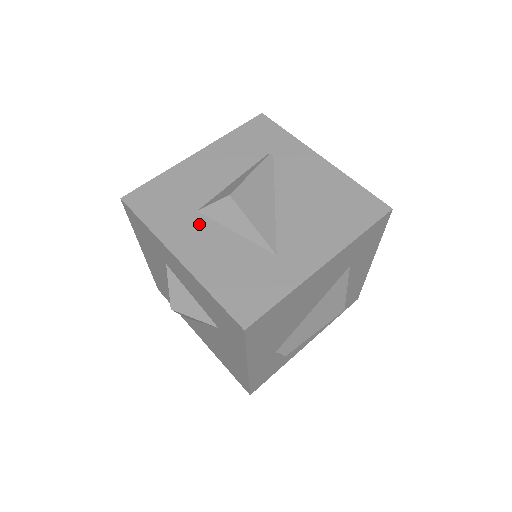
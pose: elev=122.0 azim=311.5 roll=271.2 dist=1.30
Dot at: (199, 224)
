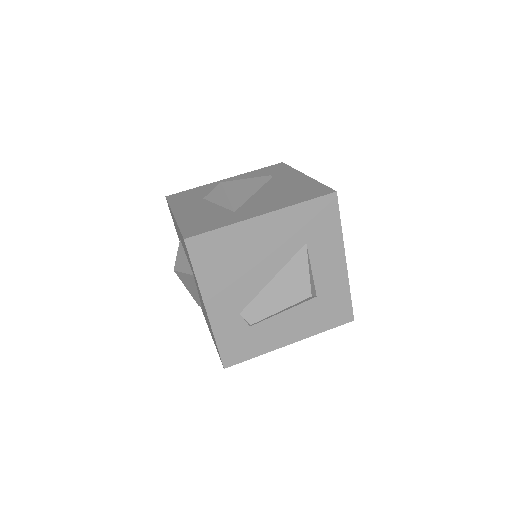
Dot at: (199, 203)
